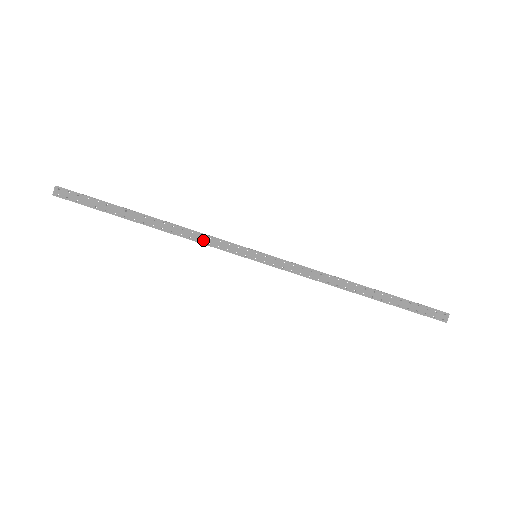
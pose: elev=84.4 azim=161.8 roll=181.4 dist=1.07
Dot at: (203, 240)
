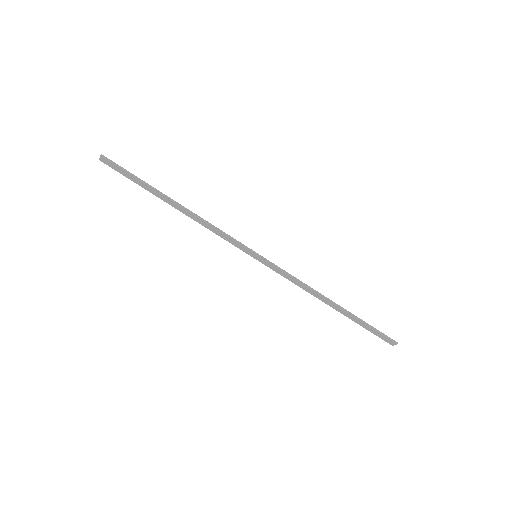
Dot at: (216, 232)
